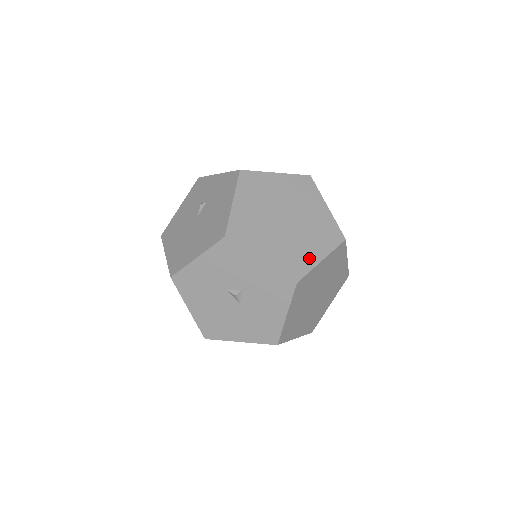
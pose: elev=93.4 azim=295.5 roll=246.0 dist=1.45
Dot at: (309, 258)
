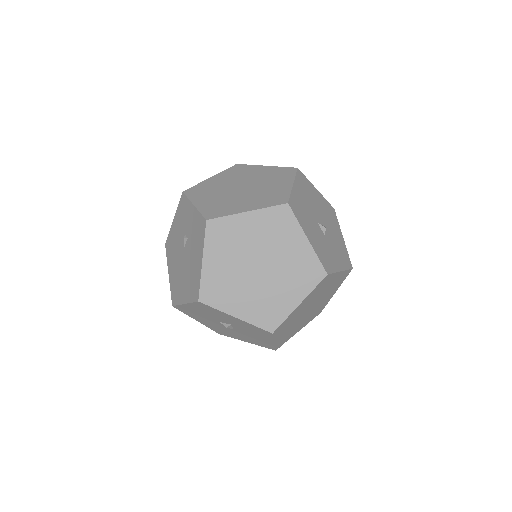
Dot at: (285, 305)
